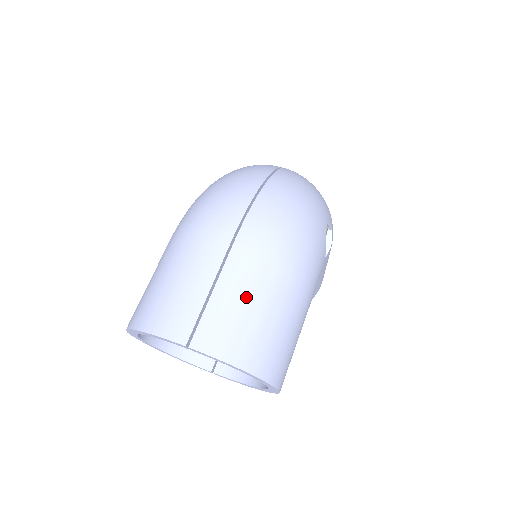
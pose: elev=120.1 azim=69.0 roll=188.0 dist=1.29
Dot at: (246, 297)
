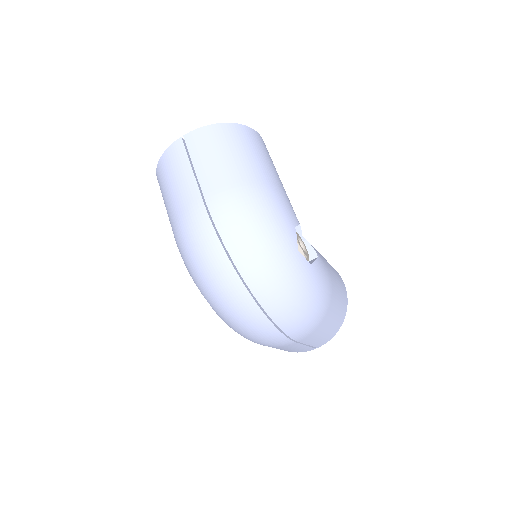
Dot at: (323, 334)
